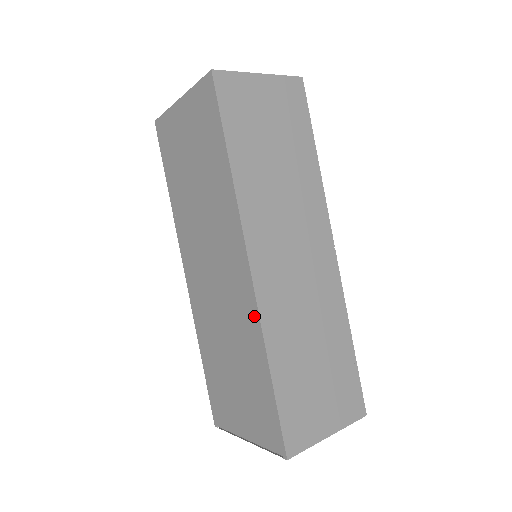
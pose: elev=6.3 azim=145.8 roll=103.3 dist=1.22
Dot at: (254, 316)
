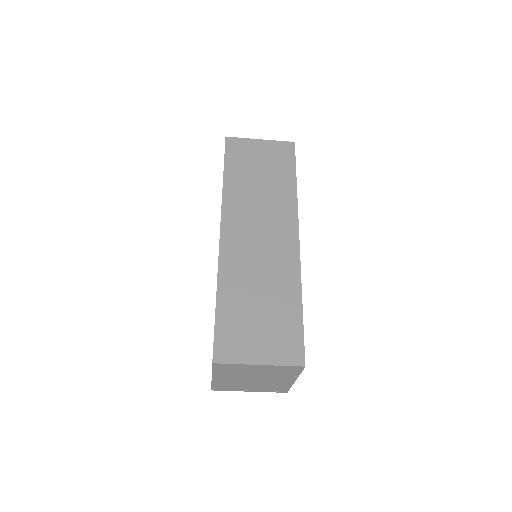
Dot at: occluded
